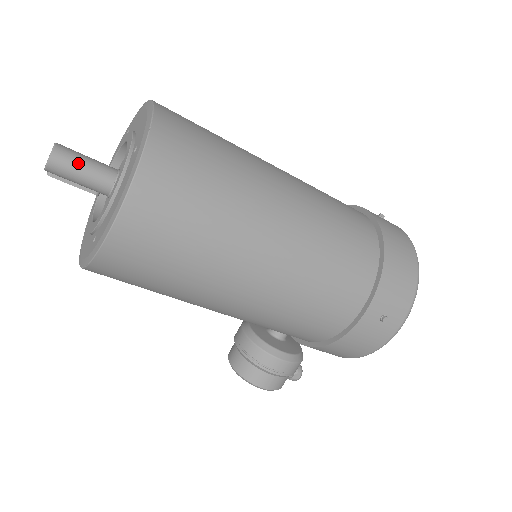
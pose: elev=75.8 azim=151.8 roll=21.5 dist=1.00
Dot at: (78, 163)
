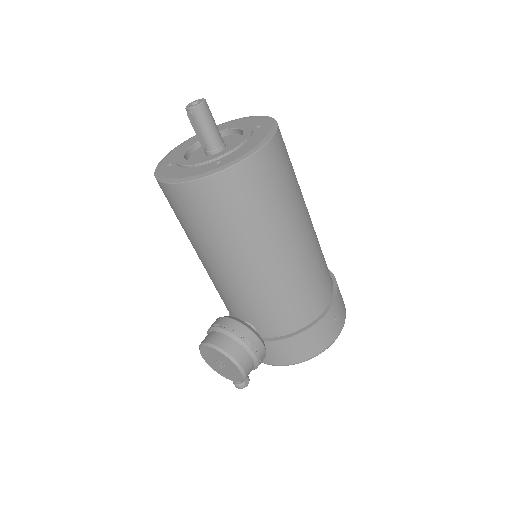
Dot at: occluded
